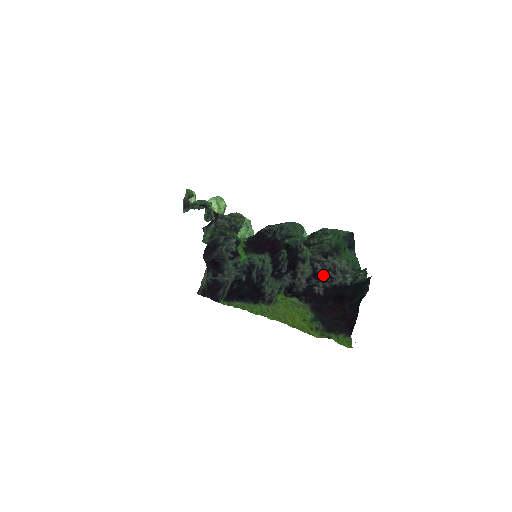
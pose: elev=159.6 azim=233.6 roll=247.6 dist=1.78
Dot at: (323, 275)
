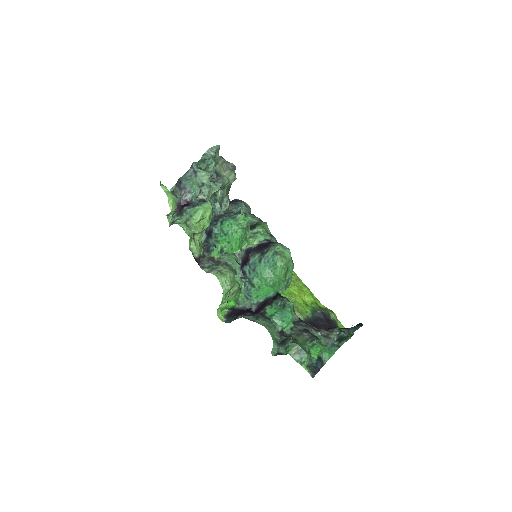
Dot at: occluded
